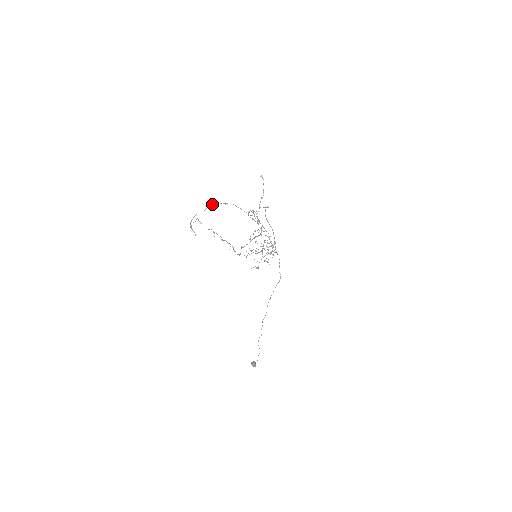
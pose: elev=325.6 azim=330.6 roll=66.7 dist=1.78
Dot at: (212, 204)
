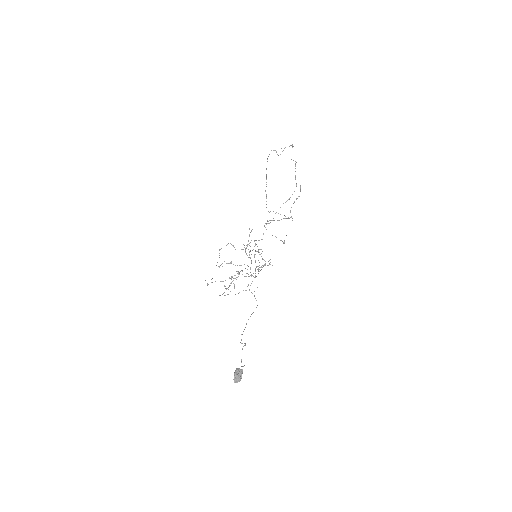
Dot at: occluded
